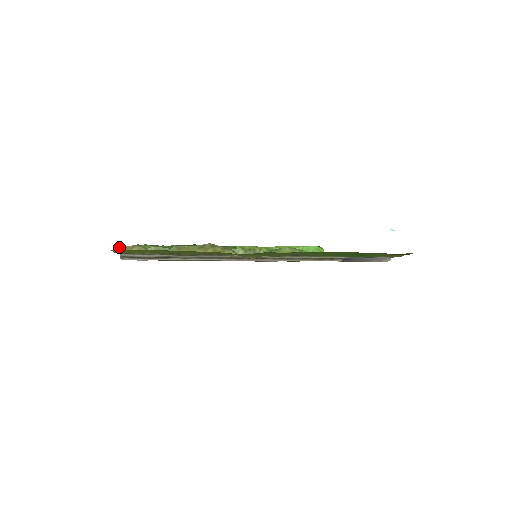
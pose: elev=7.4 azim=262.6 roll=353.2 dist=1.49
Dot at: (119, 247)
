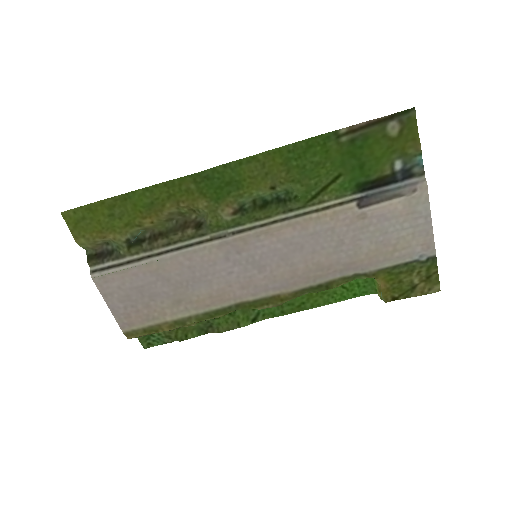
Dot at: (86, 249)
